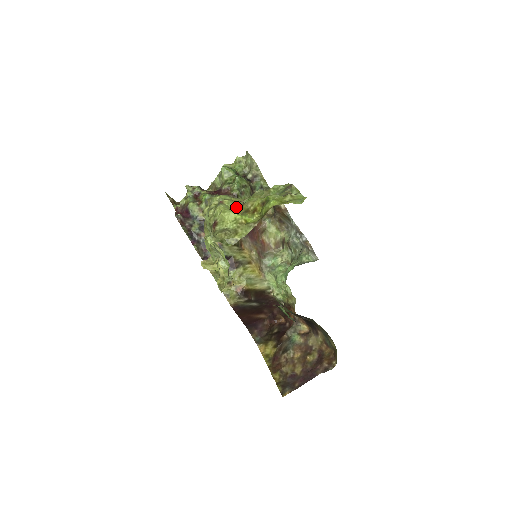
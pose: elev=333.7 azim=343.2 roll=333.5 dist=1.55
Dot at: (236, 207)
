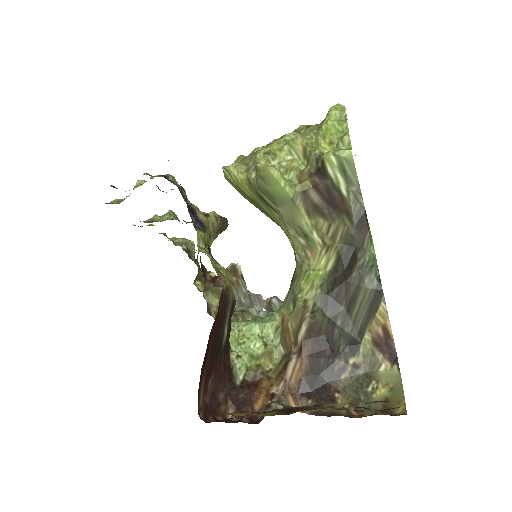
Dot at: occluded
